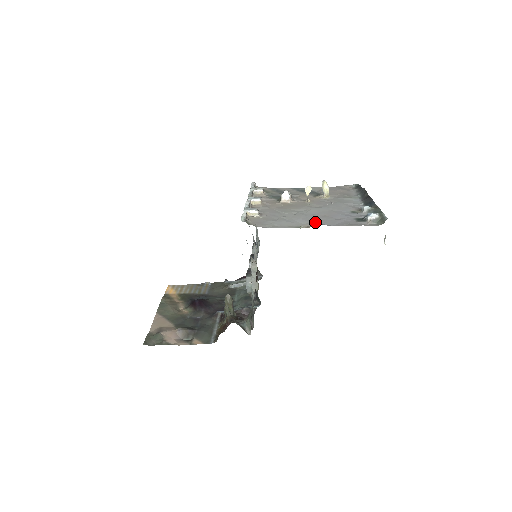
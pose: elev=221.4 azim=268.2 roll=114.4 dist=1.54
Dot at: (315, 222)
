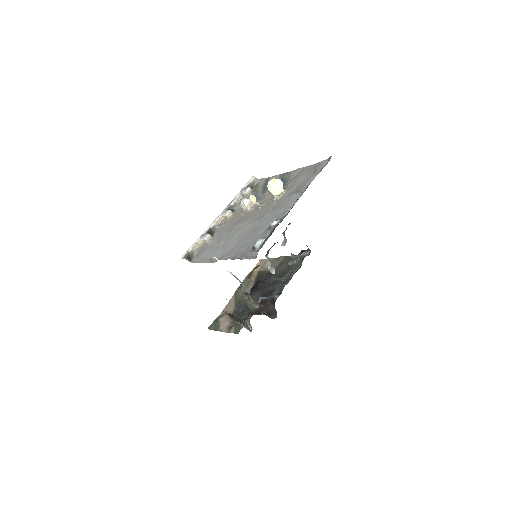
Dot at: (229, 250)
